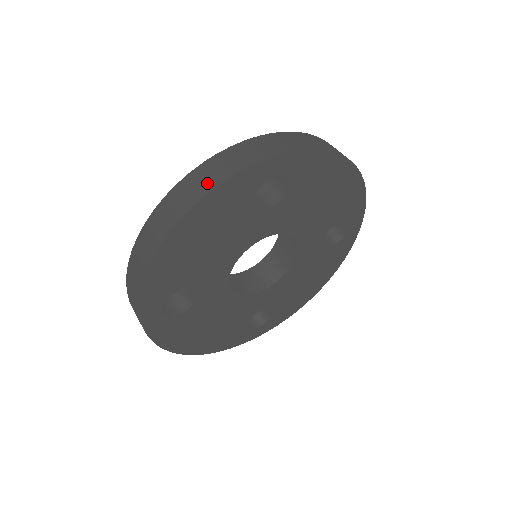
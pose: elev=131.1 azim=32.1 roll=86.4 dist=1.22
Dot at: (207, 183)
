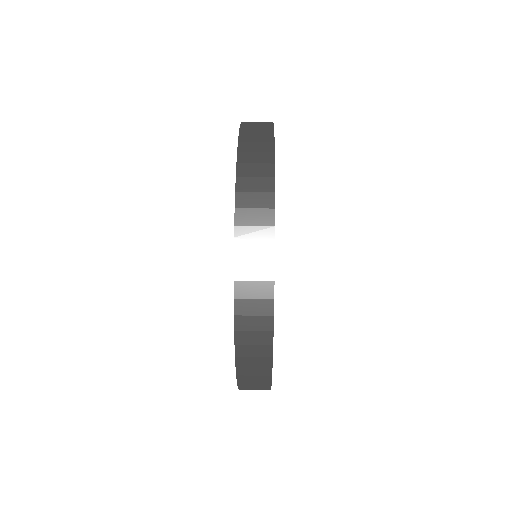
Dot at: (263, 255)
